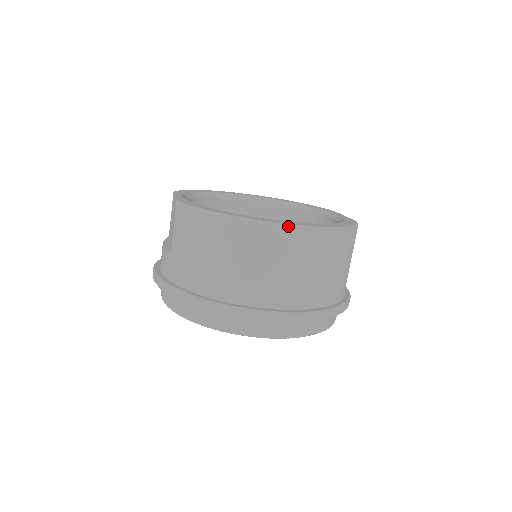
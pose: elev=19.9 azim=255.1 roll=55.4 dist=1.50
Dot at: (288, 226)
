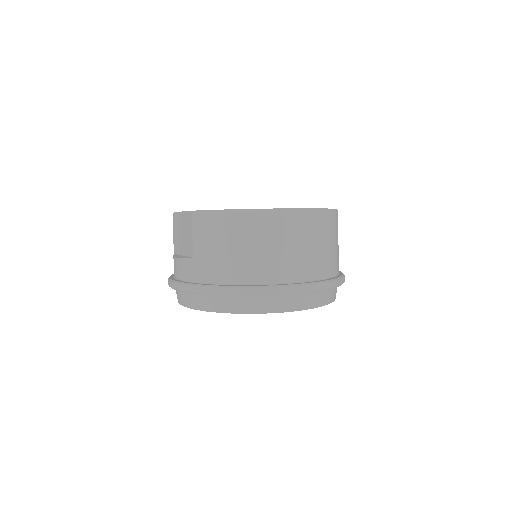
Dot at: (296, 210)
